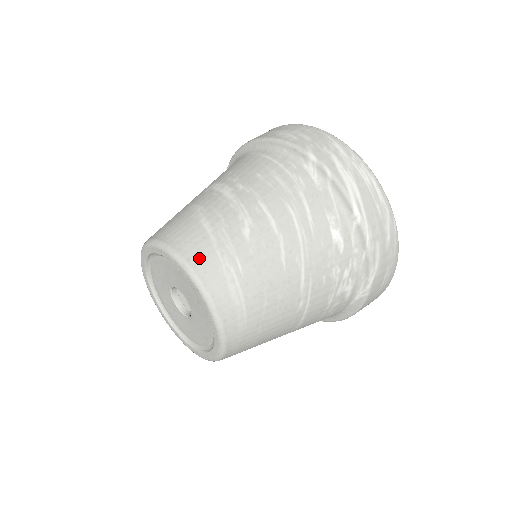
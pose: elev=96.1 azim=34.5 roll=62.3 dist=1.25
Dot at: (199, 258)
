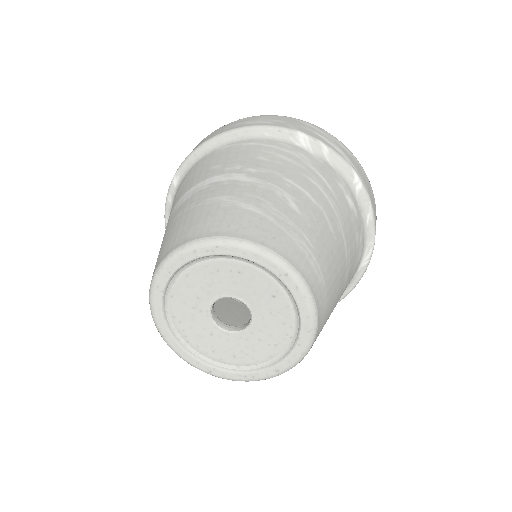
Dot at: (272, 239)
